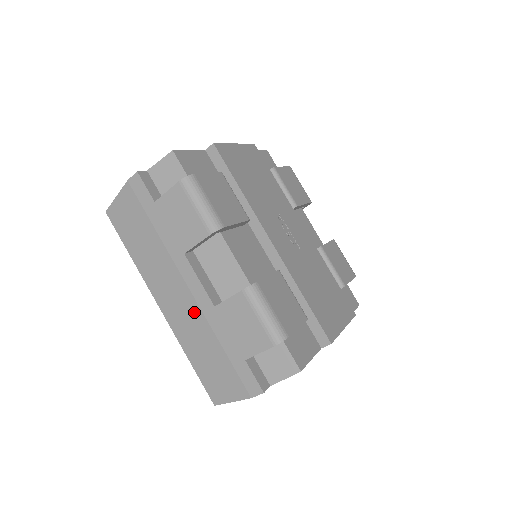
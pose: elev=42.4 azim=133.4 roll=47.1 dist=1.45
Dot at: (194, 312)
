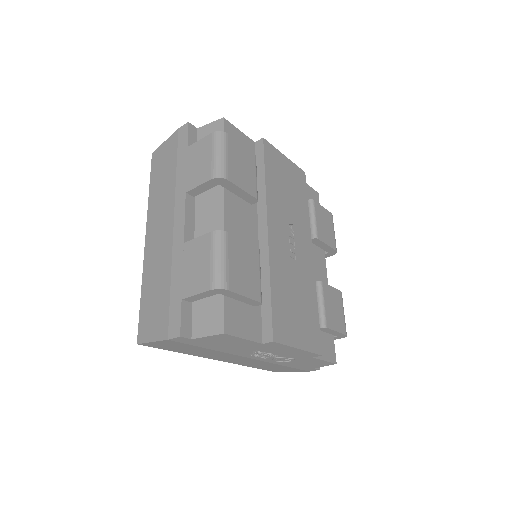
Dot at: (167, 246)
